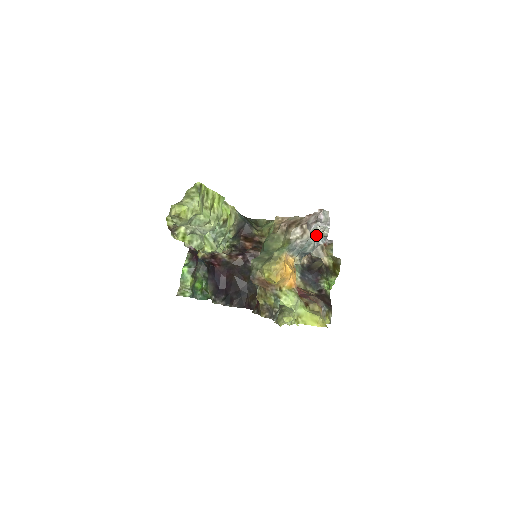
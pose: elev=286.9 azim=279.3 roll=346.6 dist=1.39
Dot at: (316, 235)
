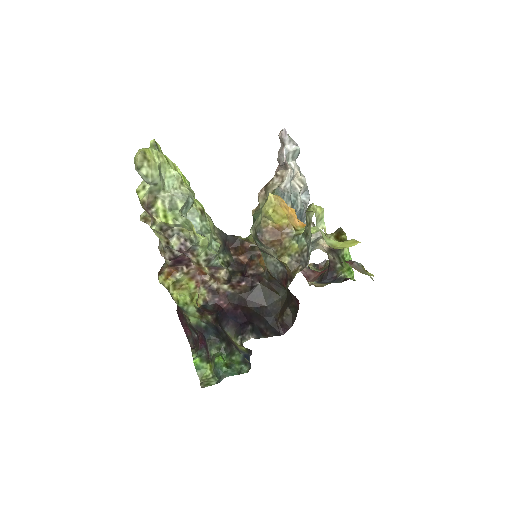
Dot at: (296, 185)
